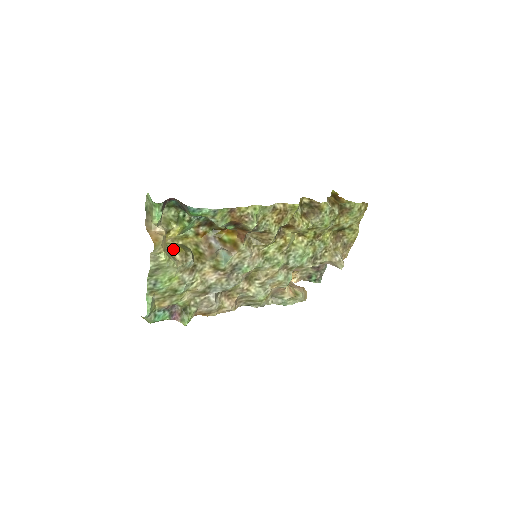
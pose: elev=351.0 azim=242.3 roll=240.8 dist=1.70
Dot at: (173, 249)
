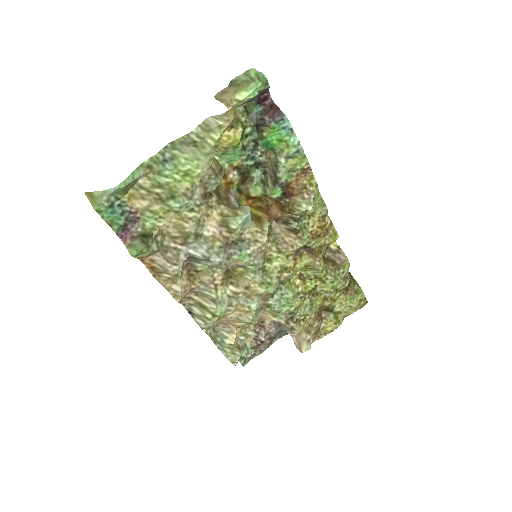
Dot at: occluded
